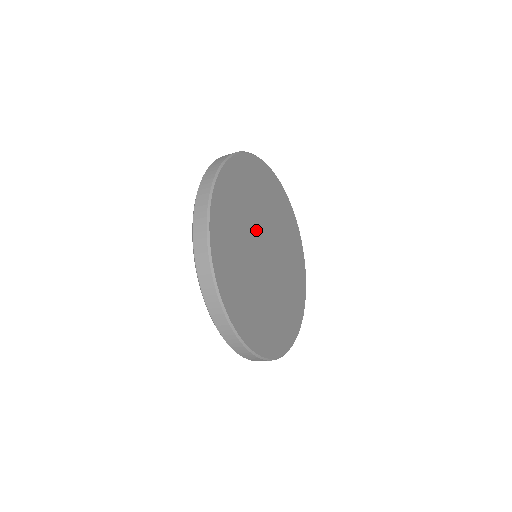
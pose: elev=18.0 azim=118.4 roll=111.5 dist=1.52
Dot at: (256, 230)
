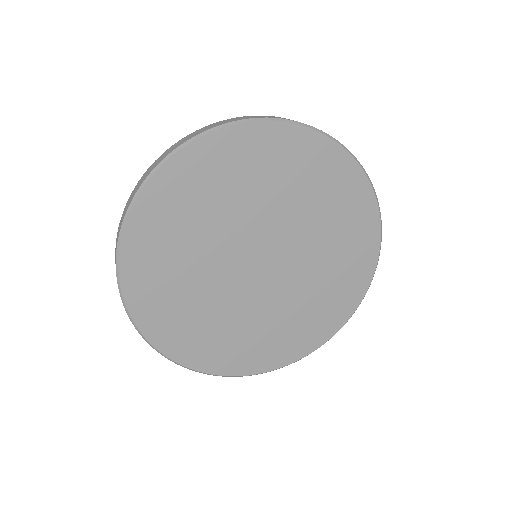
Dot at: (223, 264)
